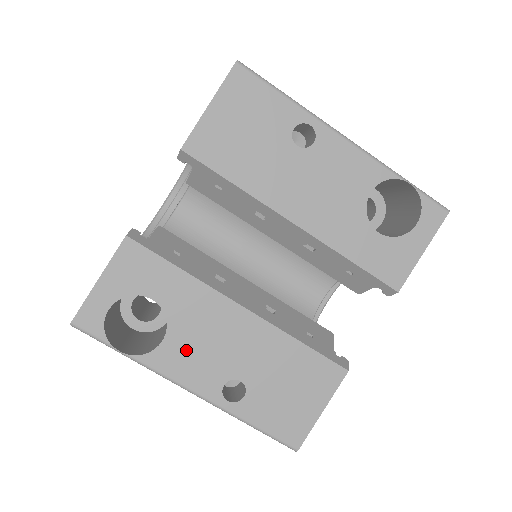
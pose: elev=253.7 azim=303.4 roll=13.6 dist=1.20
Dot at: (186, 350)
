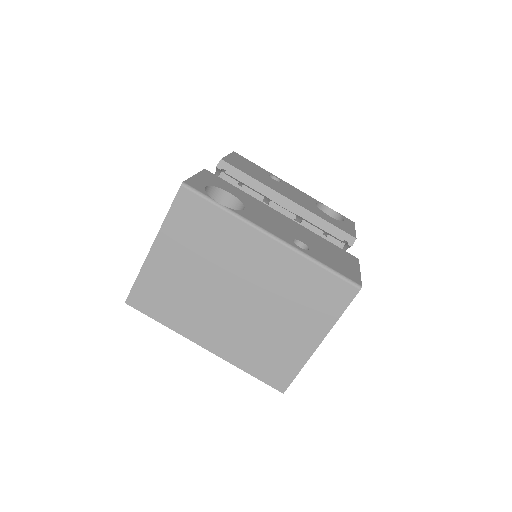
Dot at: (261, 218)
